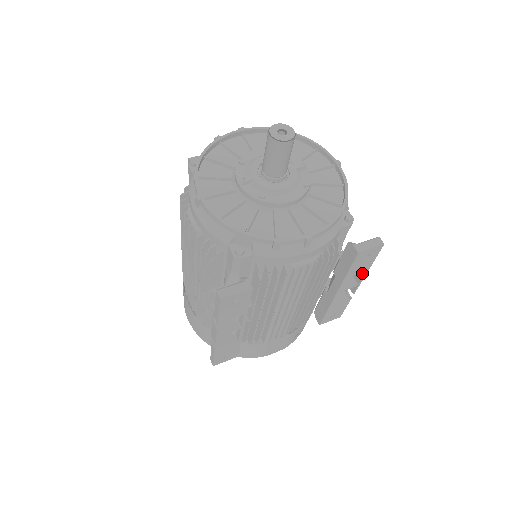
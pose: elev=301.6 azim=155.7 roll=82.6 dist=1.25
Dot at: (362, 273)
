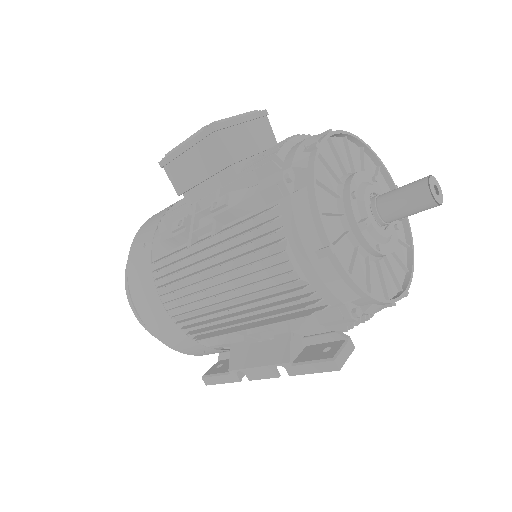
Dot at: occluded
